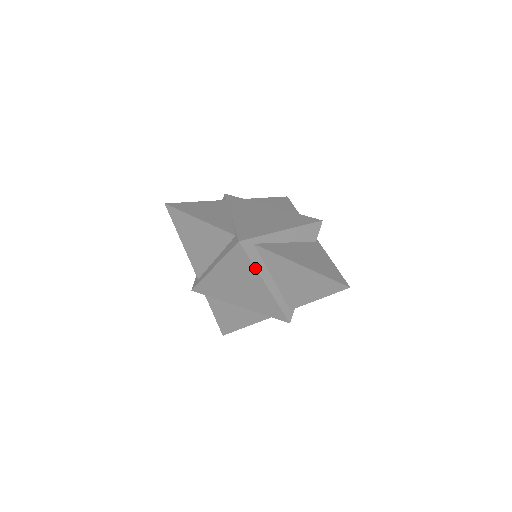
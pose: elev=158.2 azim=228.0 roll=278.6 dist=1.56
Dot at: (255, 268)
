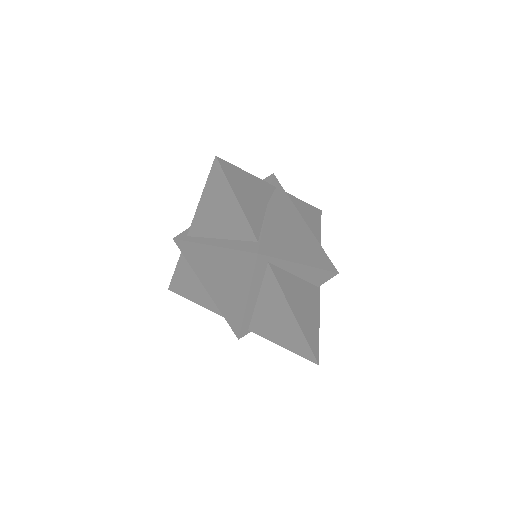
Dot at: (251, 282)
